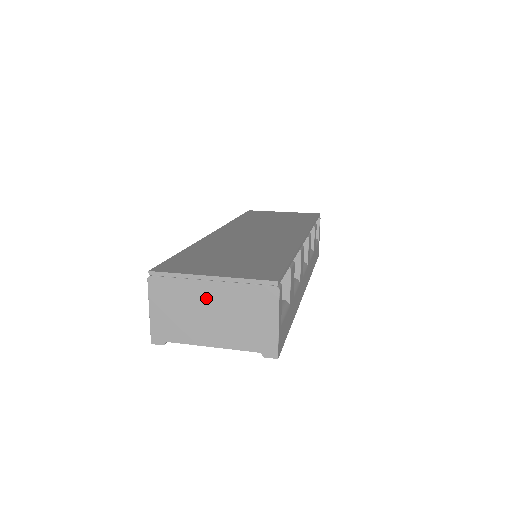
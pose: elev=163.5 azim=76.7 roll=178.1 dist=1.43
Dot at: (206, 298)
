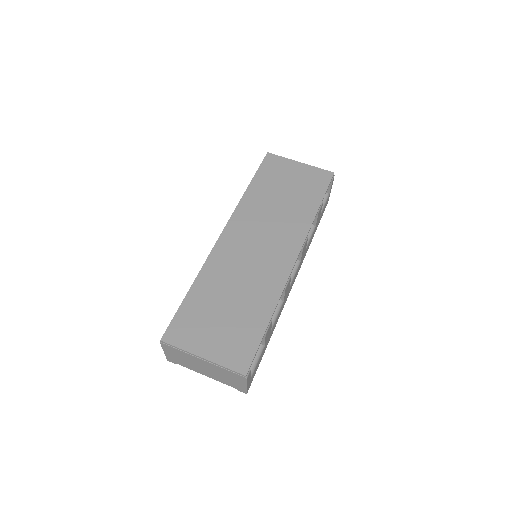
Dot at: (200, 363)
